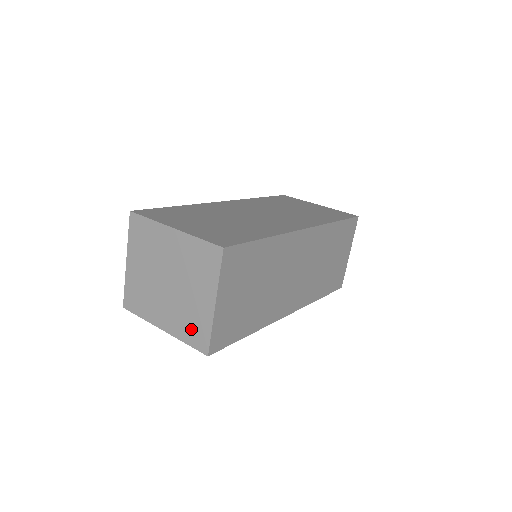
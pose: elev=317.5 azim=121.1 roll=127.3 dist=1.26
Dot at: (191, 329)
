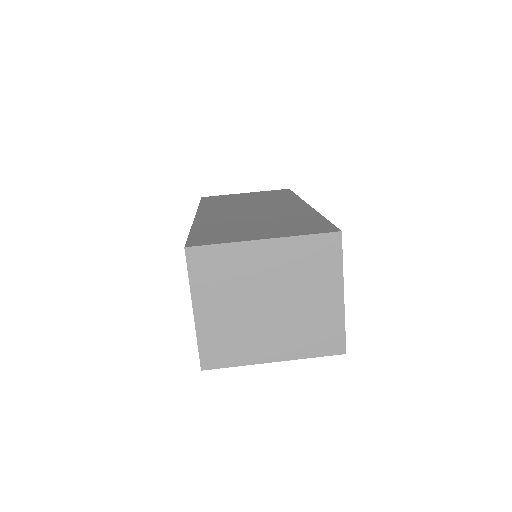
Dot at: (317, 338)
